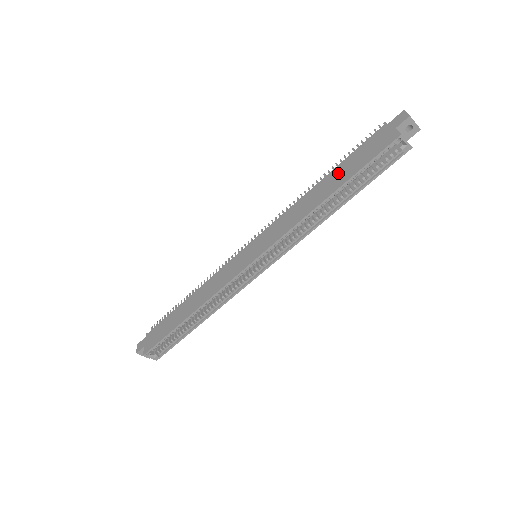
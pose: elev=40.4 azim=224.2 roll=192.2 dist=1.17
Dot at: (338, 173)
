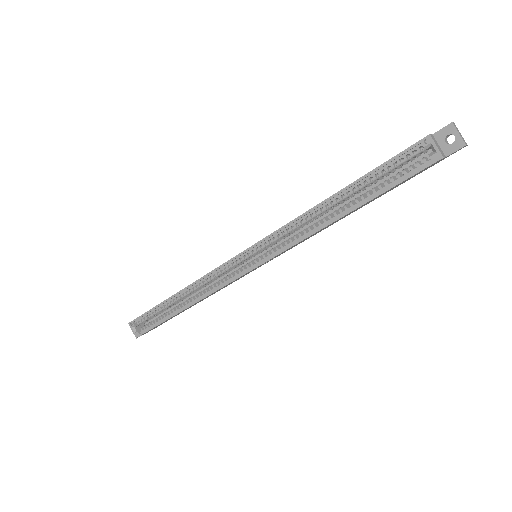
Dot at: occluded
